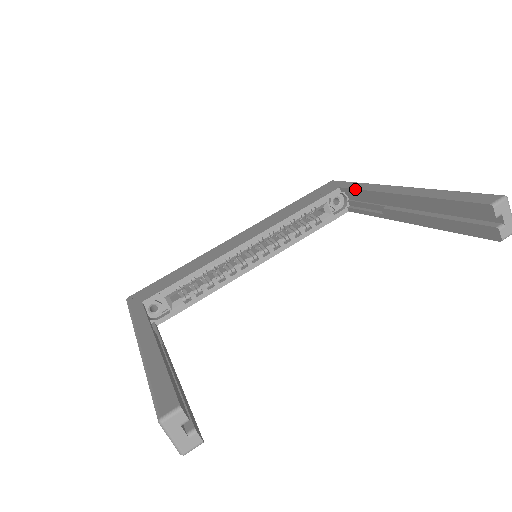
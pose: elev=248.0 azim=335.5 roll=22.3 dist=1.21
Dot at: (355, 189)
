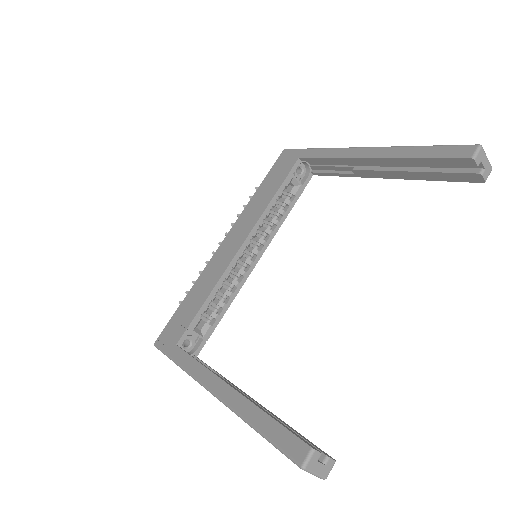
Dot at: (318, 158)
